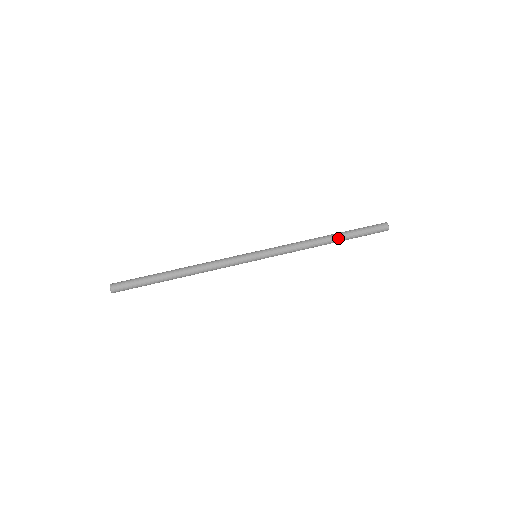
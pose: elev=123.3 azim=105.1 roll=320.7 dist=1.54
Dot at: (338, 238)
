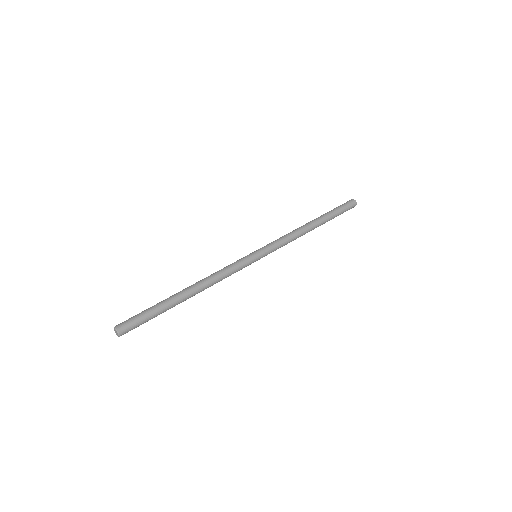
Dot at: (322, 222)
